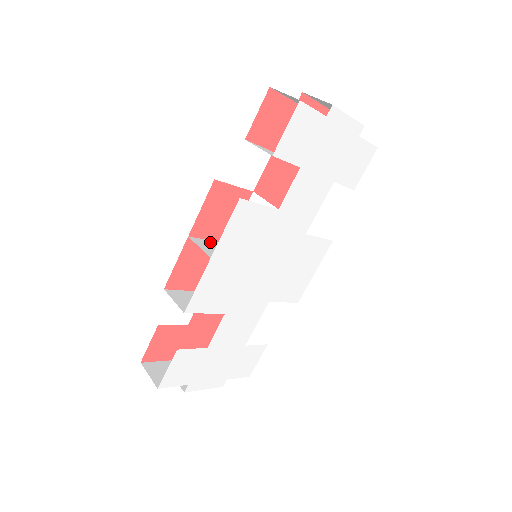
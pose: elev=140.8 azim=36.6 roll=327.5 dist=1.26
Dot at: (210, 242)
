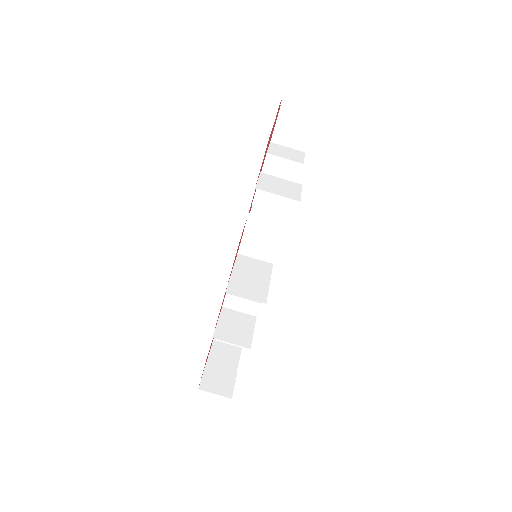
Dot at: (235, 279)
